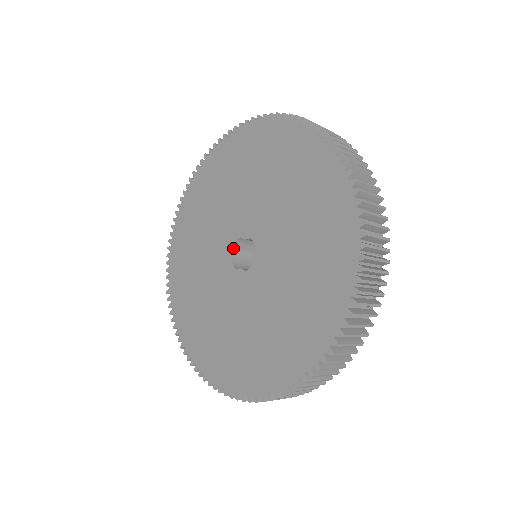
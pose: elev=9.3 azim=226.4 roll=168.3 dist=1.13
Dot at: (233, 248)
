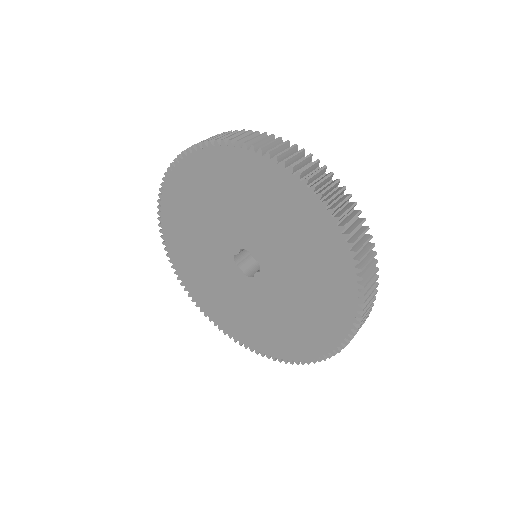
Dot at: (239, 251)
